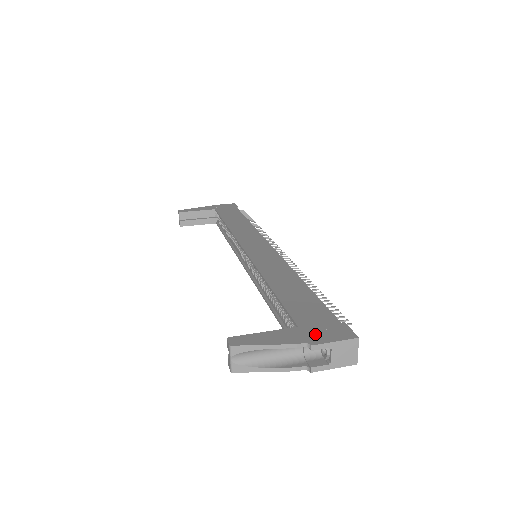
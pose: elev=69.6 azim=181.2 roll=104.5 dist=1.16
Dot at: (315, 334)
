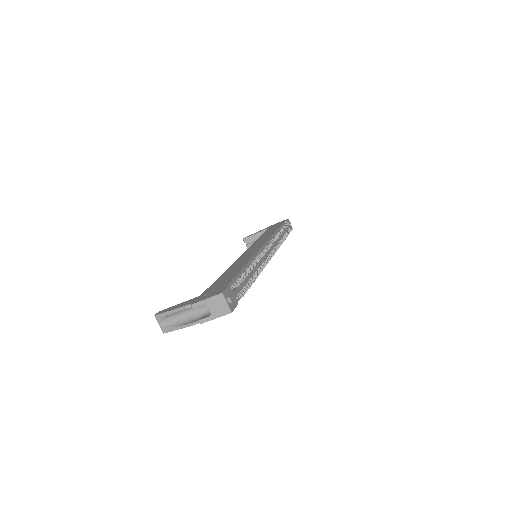
Dot at: (202, 297)
